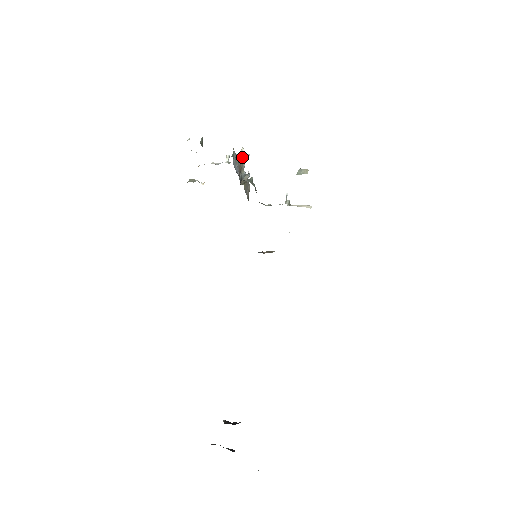
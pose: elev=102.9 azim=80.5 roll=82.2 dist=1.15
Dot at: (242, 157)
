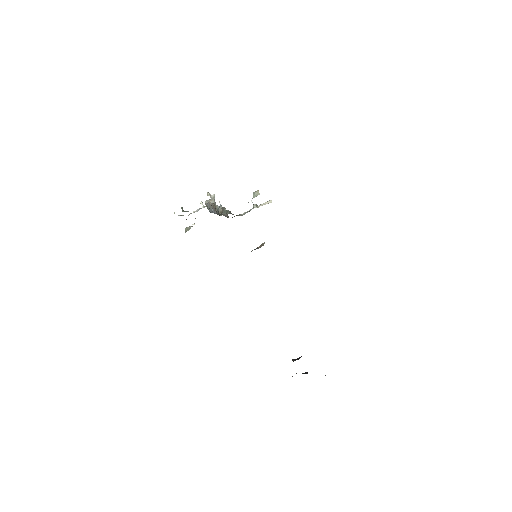
Dot at: (211, 199)
